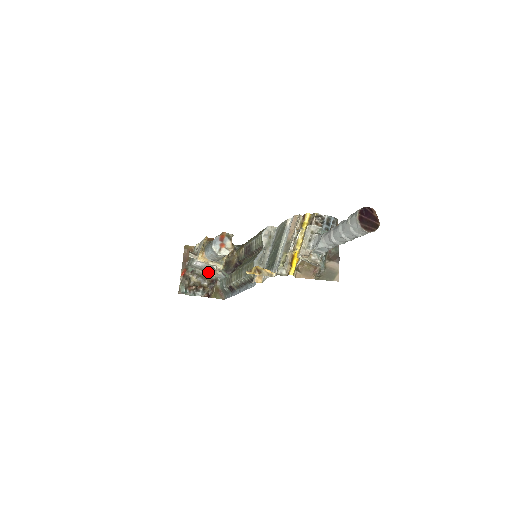
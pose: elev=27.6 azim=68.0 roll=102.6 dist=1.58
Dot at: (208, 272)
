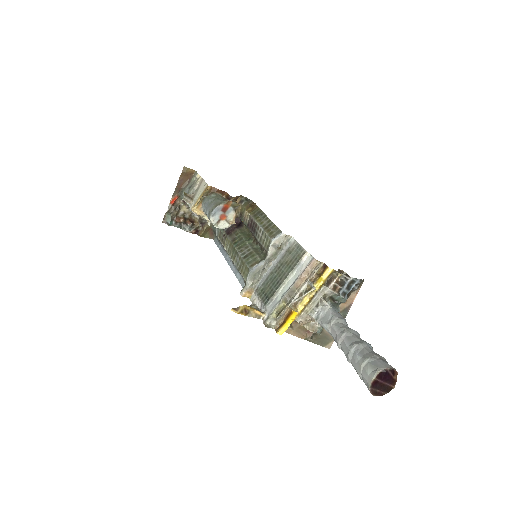
Dot at: occluded
